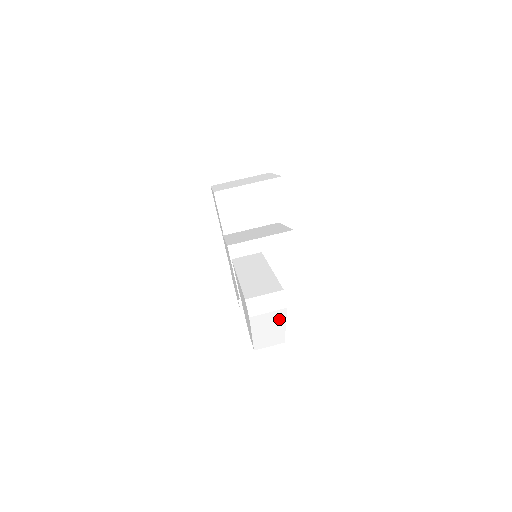
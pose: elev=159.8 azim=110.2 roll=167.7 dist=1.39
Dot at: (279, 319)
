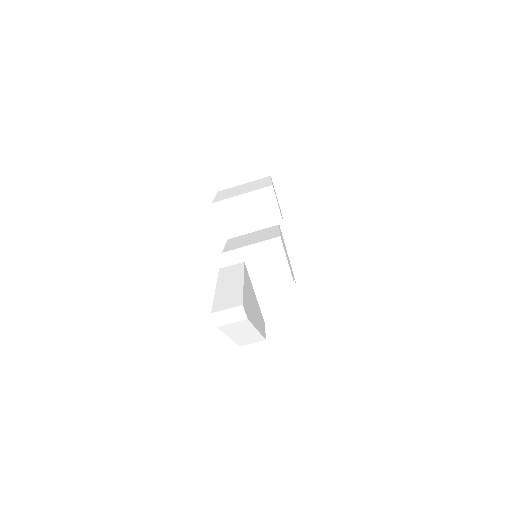
Dot at: (246, 326)
